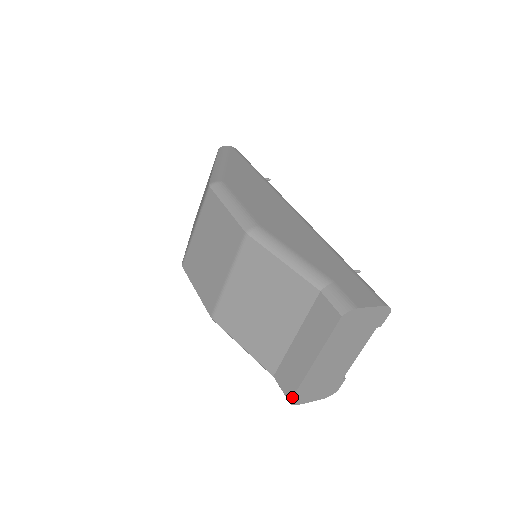
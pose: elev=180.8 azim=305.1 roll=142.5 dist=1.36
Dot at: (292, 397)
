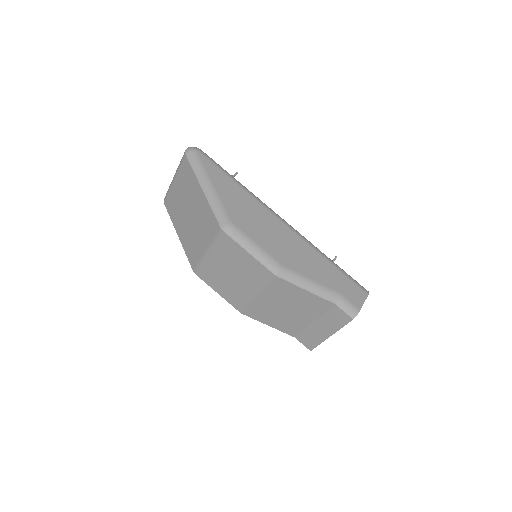
Dot at: occluded
